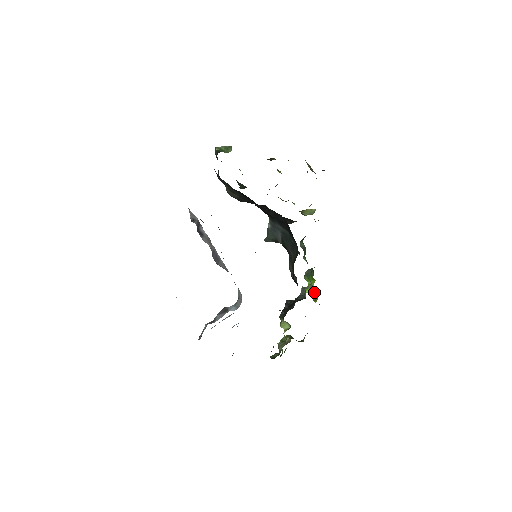
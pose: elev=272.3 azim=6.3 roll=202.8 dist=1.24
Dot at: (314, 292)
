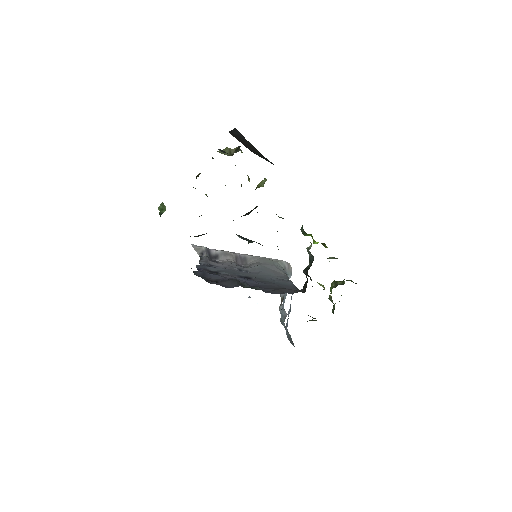
Dot at: occluded
